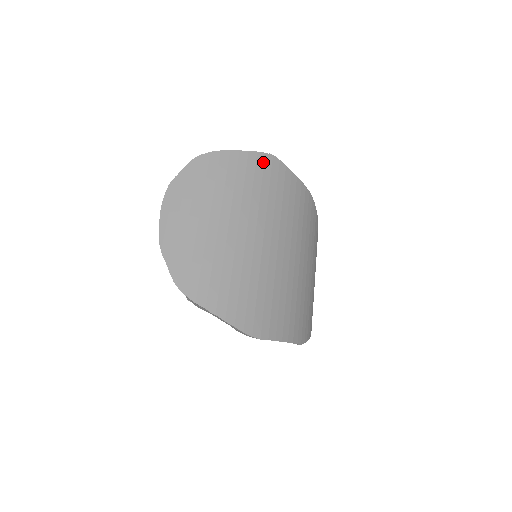
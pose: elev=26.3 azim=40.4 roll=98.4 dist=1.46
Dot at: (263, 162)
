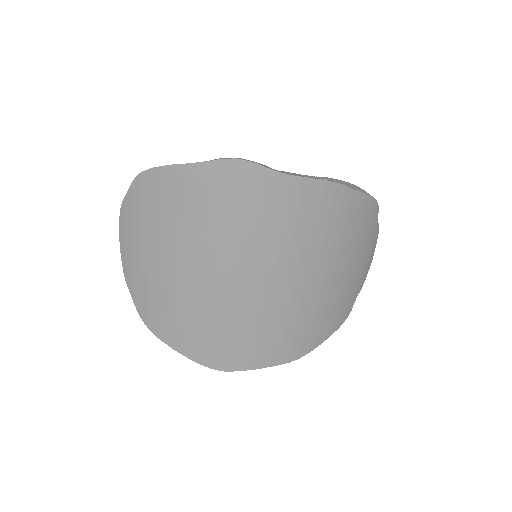
Dot at: (222, 175)
